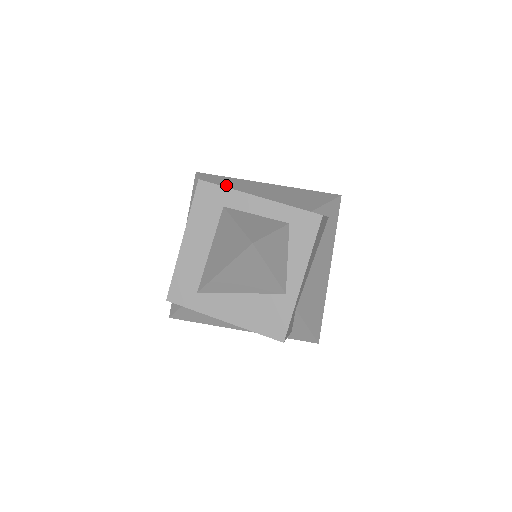
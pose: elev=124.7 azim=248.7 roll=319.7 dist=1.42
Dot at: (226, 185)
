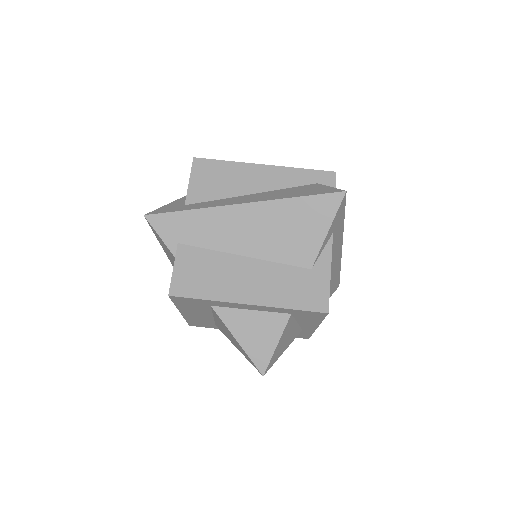
Dot at: (194, 241)
